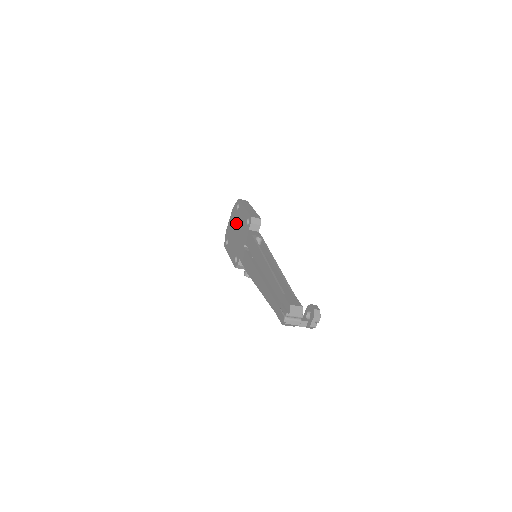
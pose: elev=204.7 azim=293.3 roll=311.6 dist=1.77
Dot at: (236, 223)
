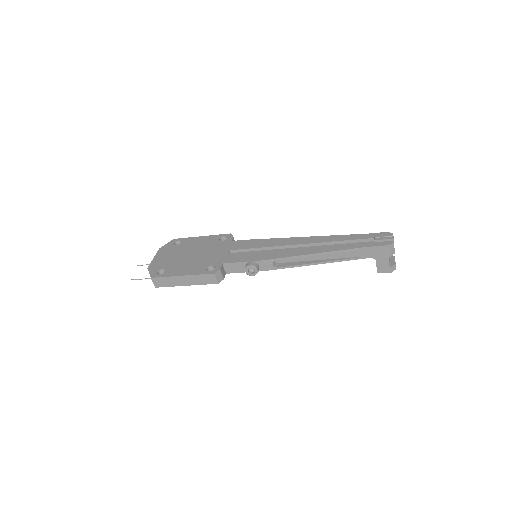
Dot at: (184, 251)
